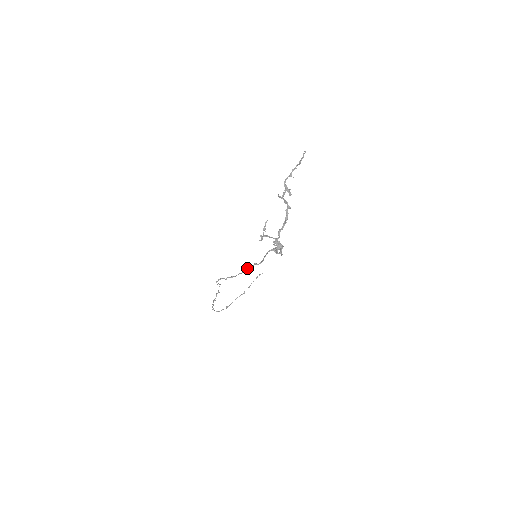
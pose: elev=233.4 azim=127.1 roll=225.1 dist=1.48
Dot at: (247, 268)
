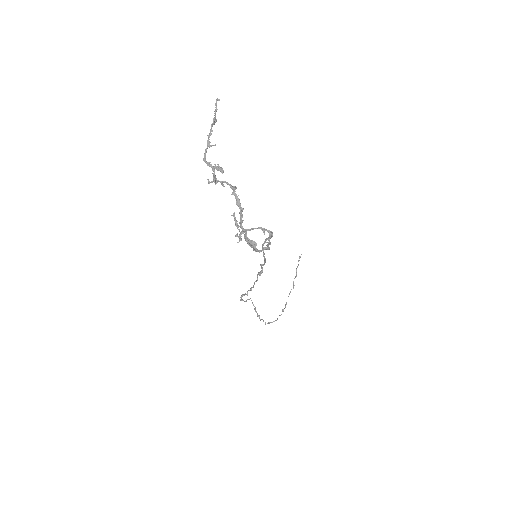
Dot at: occluded
